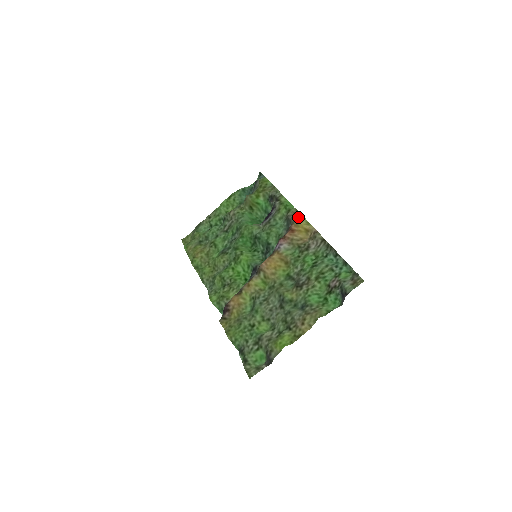
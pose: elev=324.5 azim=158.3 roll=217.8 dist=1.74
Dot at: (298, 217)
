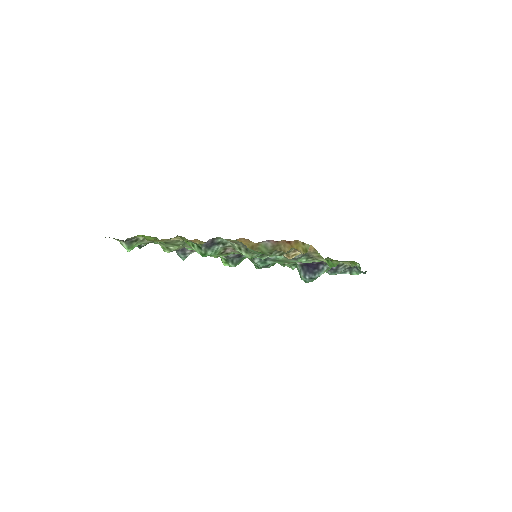
Dot at: (311, 249)
